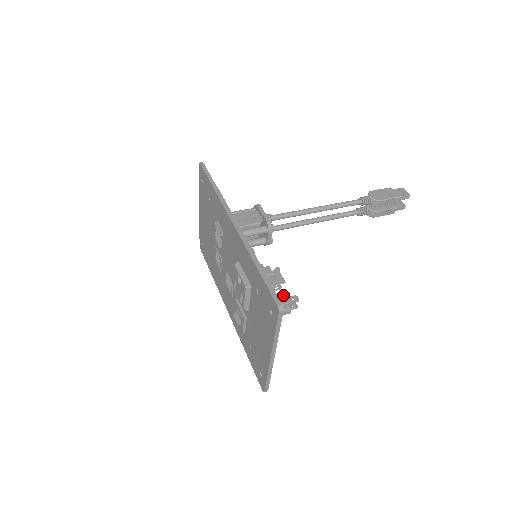
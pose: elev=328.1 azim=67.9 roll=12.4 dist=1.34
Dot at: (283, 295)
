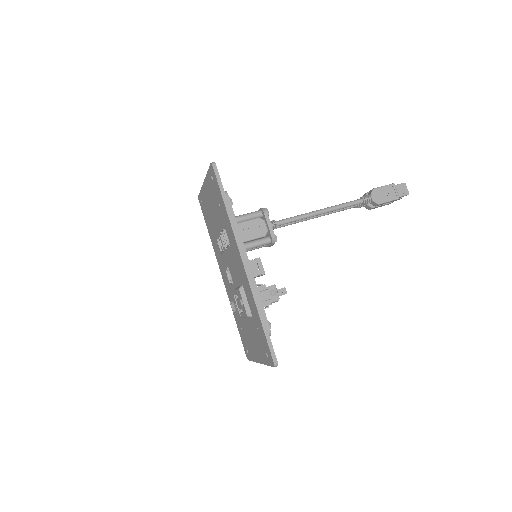
Dot at: occluded
